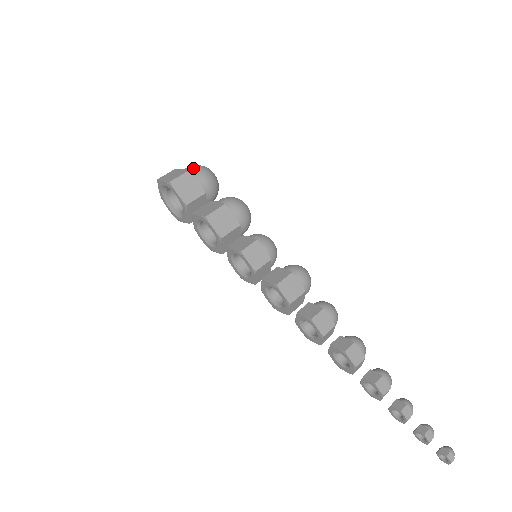
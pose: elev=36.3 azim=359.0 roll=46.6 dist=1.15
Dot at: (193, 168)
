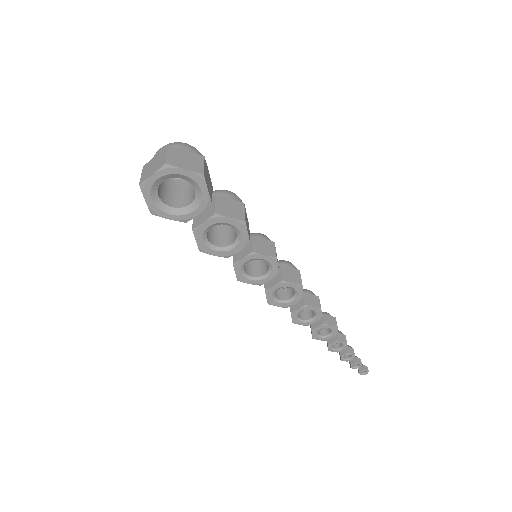
Dot at: (195, 150)
